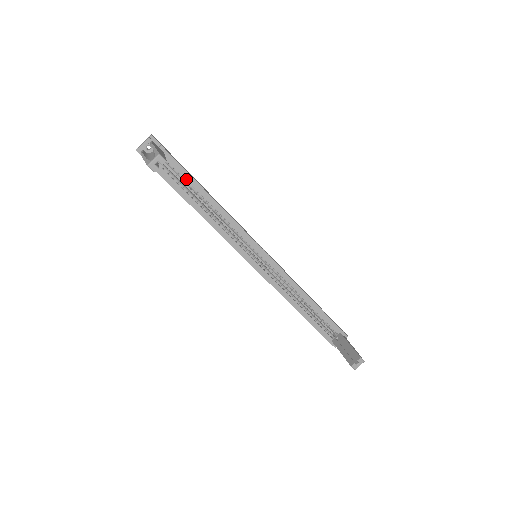
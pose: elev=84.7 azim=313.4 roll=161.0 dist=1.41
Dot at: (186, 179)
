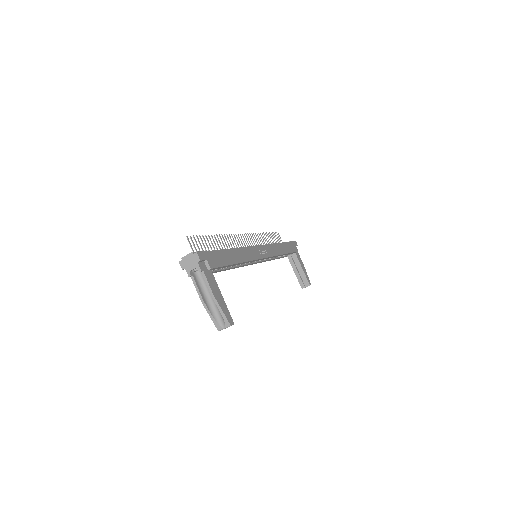
Dot at: occluded
